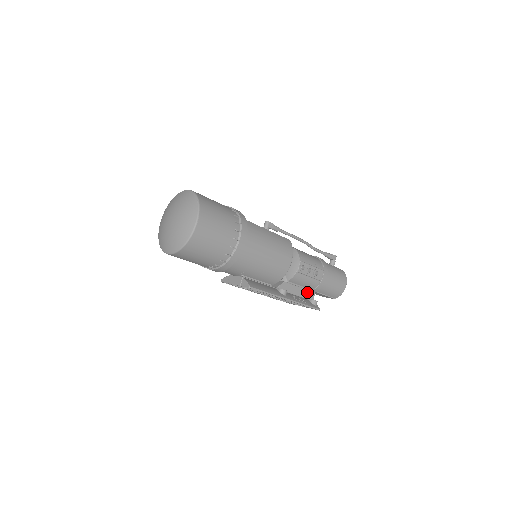
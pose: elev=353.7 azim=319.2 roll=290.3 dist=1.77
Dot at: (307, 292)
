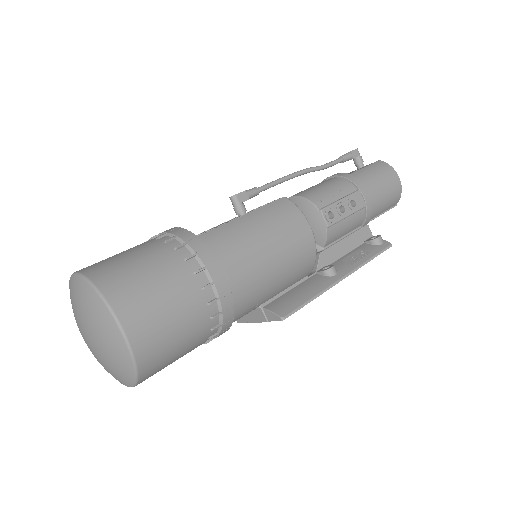
Dot at: (357, 234)
